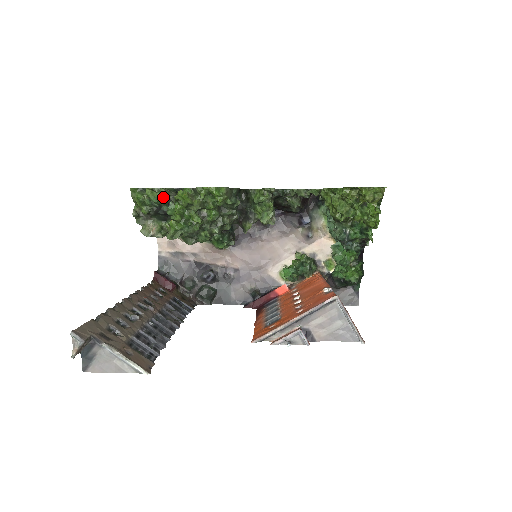
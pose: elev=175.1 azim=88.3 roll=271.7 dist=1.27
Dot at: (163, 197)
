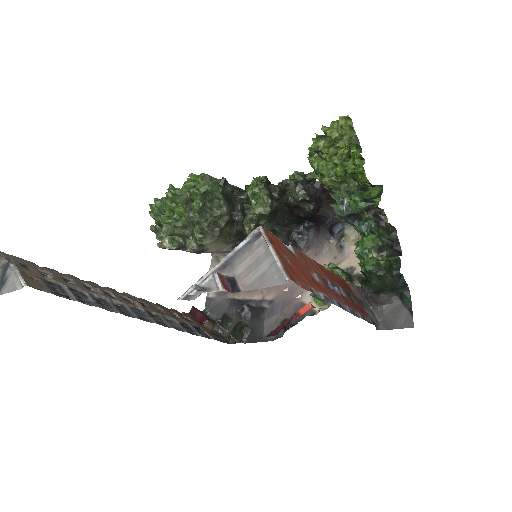
Dot at: (164, 201)
